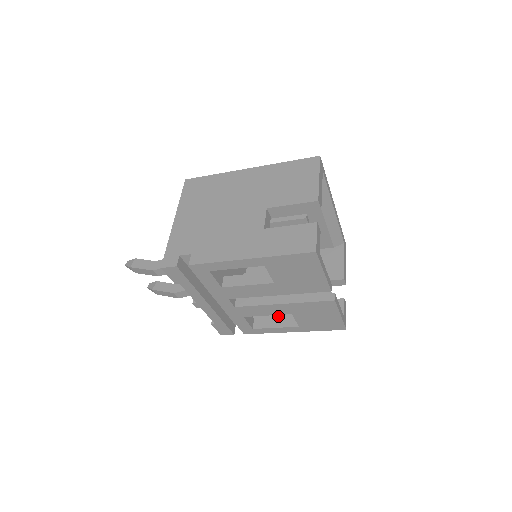
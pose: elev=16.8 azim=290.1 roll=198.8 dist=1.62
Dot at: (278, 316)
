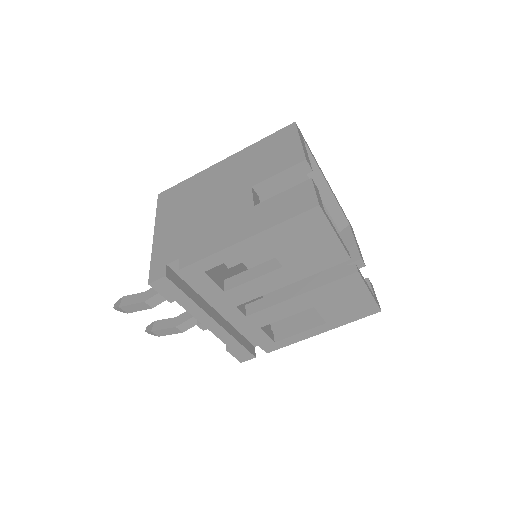
Dot at: (299, 320)
